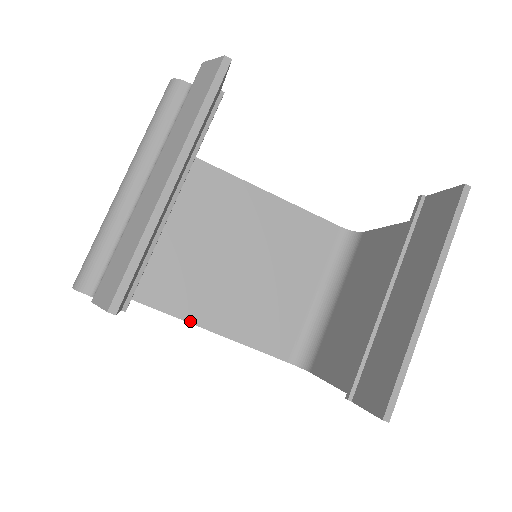
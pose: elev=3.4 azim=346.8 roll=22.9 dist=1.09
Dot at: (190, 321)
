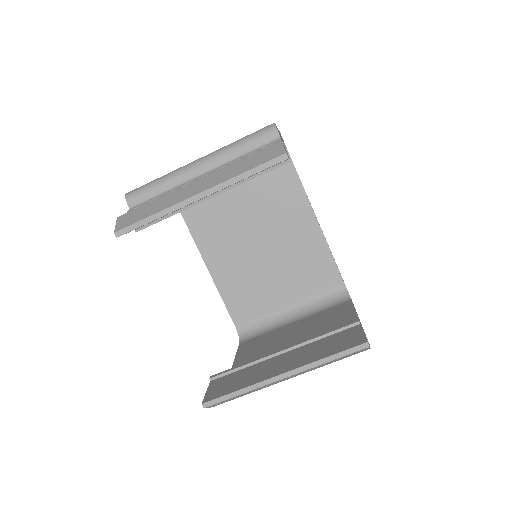
Dot at: (201, 251)
